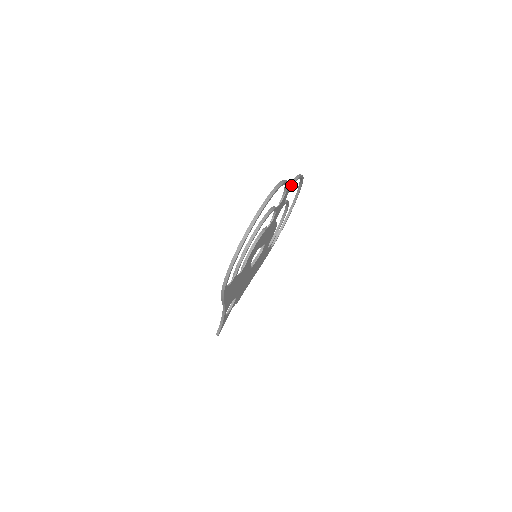
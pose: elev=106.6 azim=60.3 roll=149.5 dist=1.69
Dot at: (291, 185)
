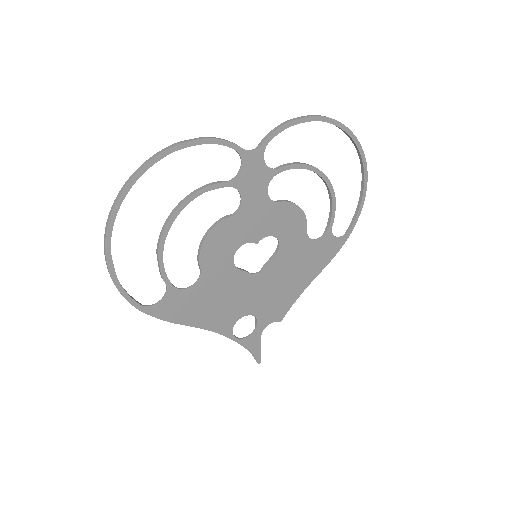
Dot at: (264, 140)
